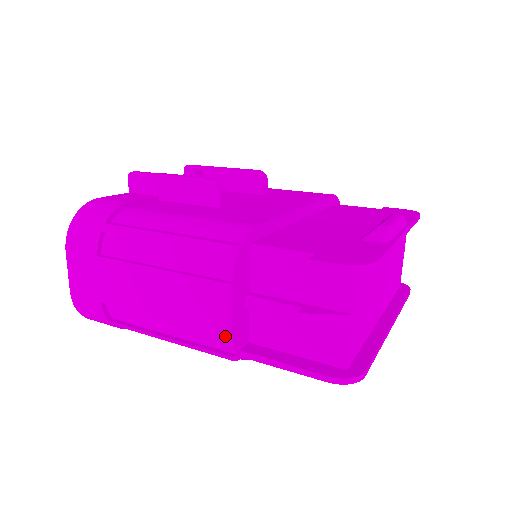
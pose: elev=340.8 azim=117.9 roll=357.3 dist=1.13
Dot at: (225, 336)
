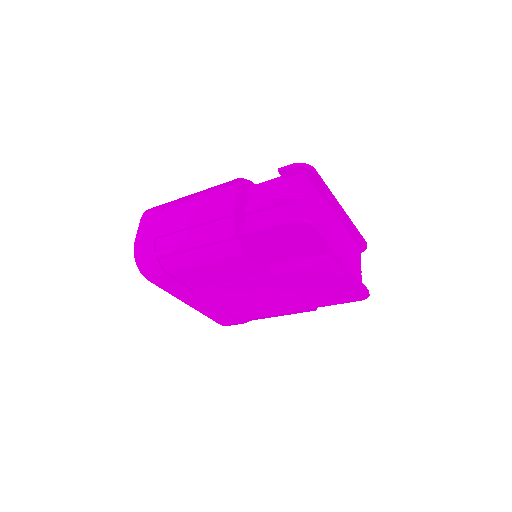
Dot at: (230, 215)
